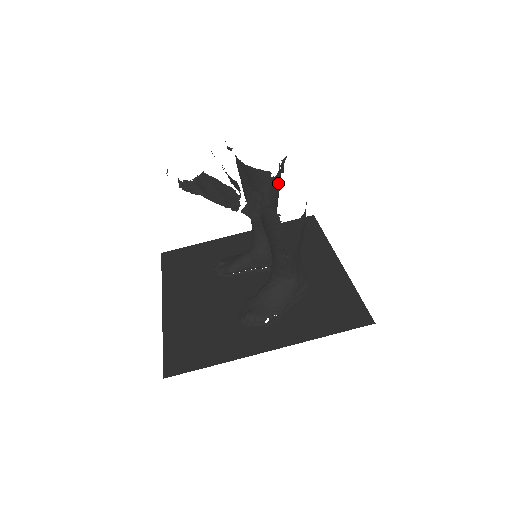
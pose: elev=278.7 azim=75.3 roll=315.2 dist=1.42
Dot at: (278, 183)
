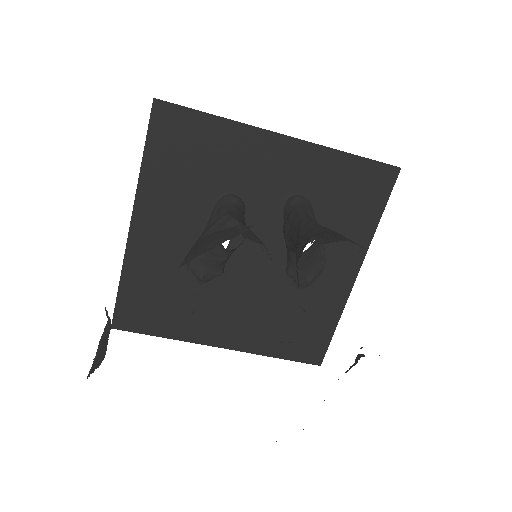
Dot at: occluded
